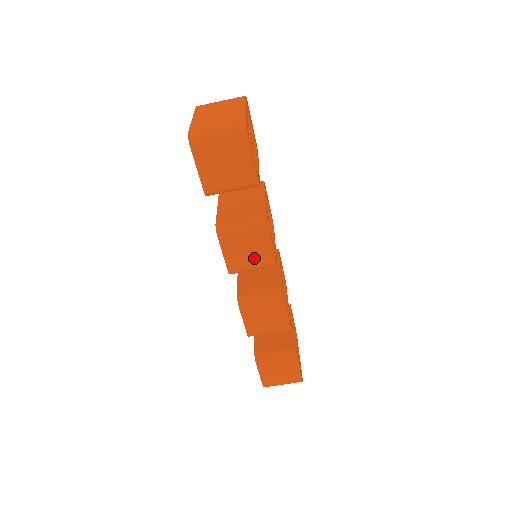
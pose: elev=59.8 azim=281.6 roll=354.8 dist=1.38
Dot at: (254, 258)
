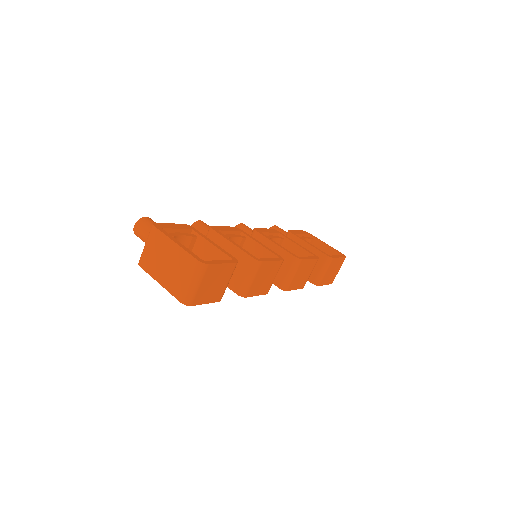
Dot at: (271, 275)
